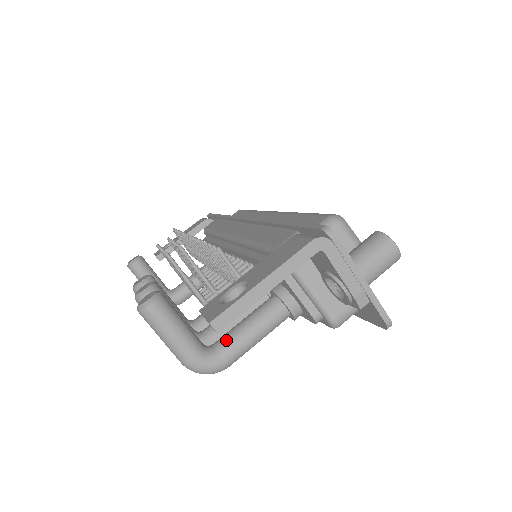
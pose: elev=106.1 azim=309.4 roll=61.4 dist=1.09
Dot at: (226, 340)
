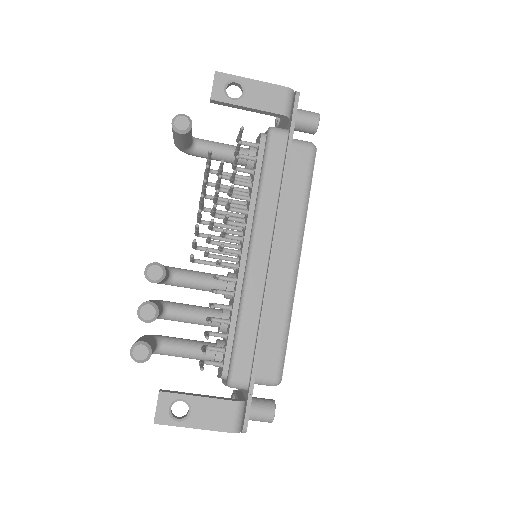
Dot at: (169, 352)
